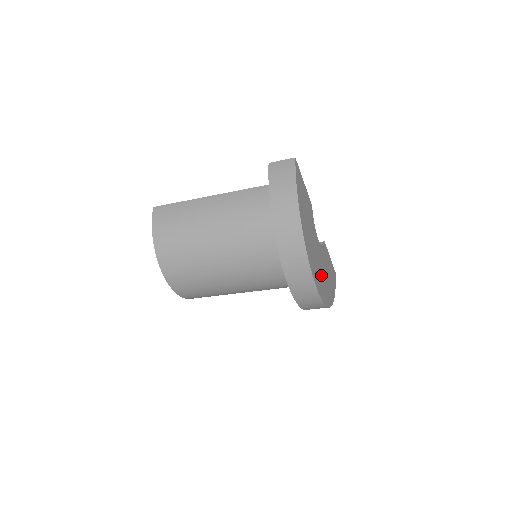
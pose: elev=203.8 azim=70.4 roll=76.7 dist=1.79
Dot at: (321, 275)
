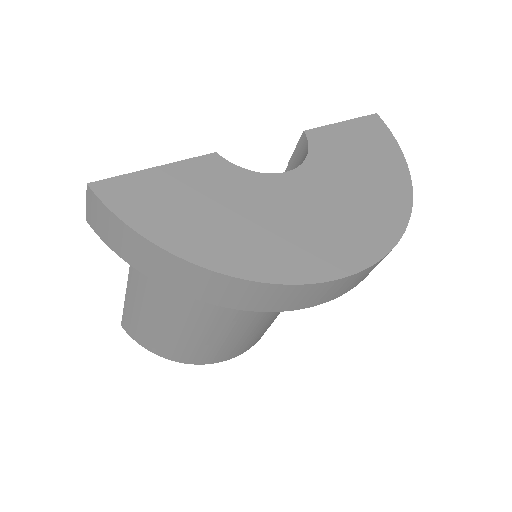
Dot at: (343, 216)
